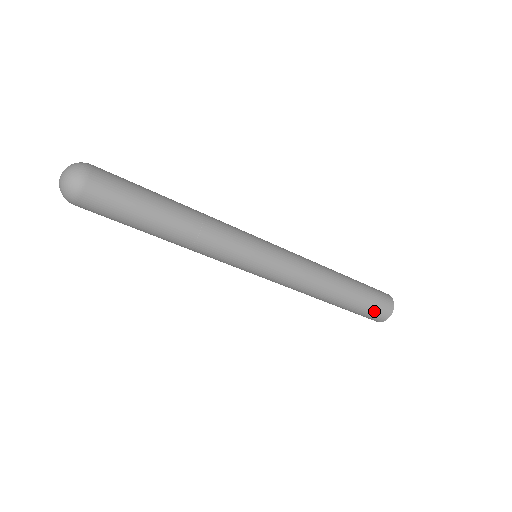
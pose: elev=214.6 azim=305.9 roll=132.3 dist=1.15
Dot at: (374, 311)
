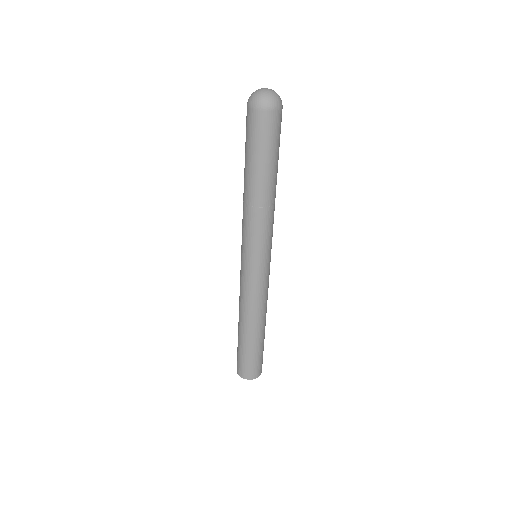
Dot at: (262, 359)
